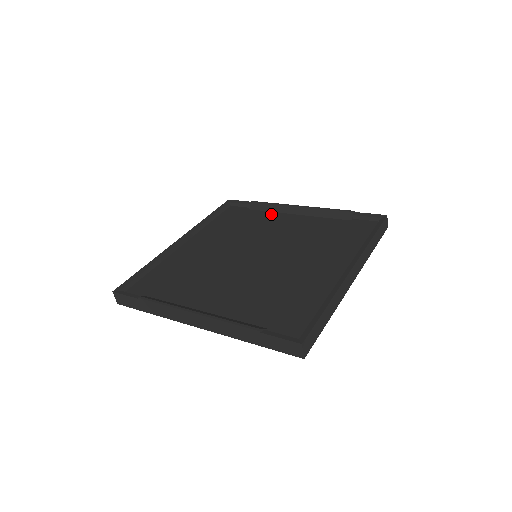
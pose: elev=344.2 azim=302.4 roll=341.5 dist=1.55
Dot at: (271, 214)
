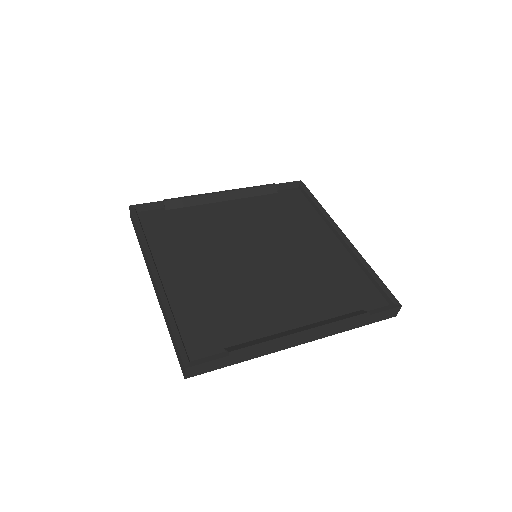
Dot at: (200, 208)
